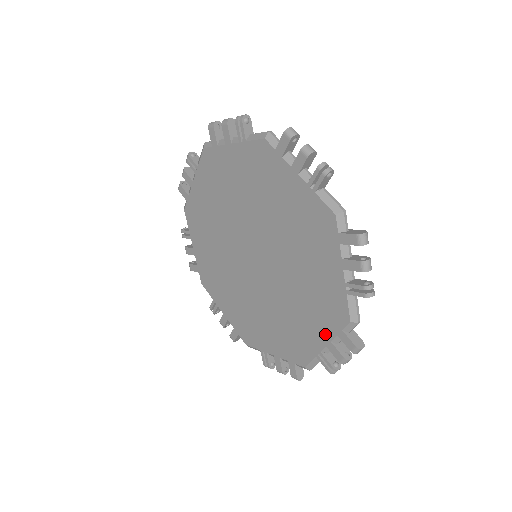
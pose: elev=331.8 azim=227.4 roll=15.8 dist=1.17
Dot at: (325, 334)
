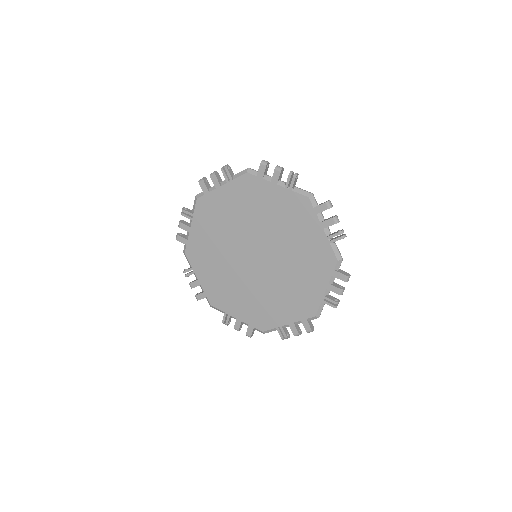
Dot at: (314, 224)
